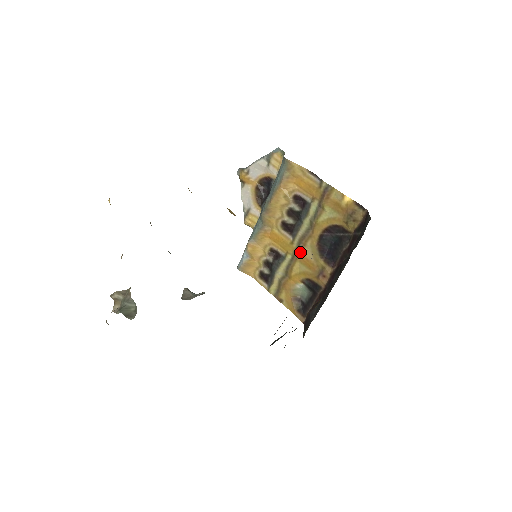
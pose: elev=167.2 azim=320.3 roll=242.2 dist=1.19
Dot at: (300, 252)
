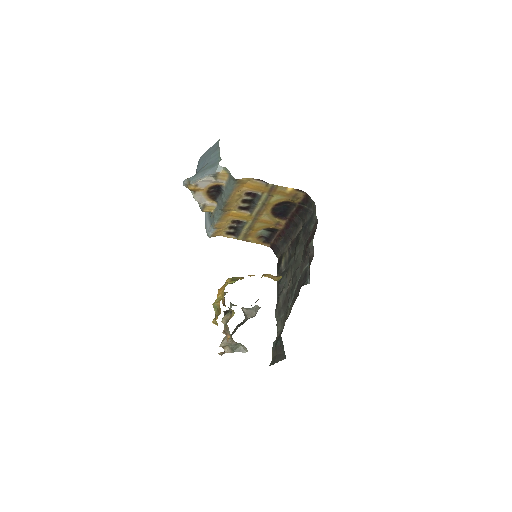
Dot at: (259, 219)
